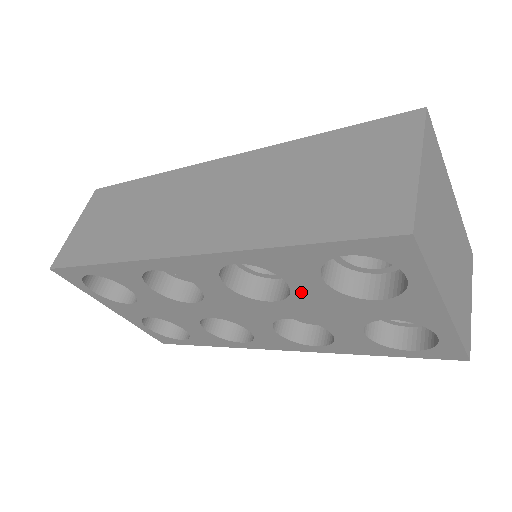
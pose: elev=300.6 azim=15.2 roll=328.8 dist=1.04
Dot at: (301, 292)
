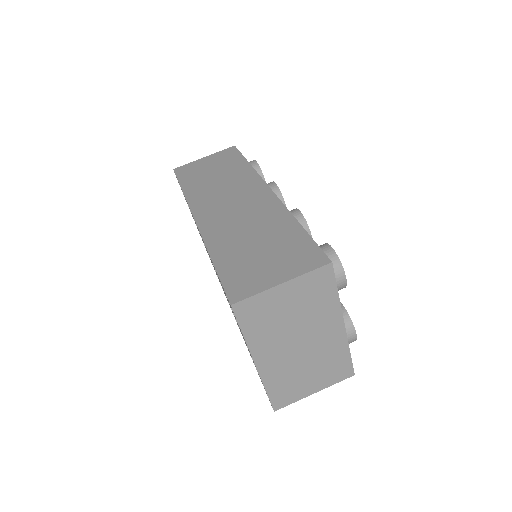
Dot at: occluded
